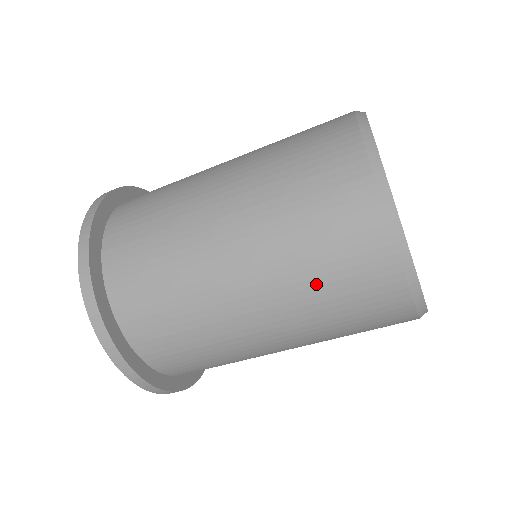
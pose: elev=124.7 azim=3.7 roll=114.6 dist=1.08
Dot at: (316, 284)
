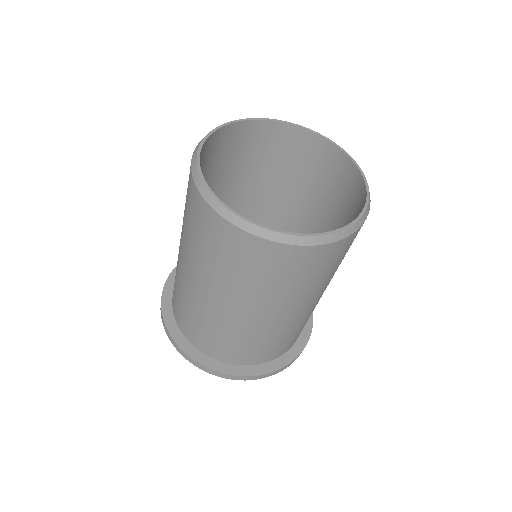
Dot at: (200, 248)
